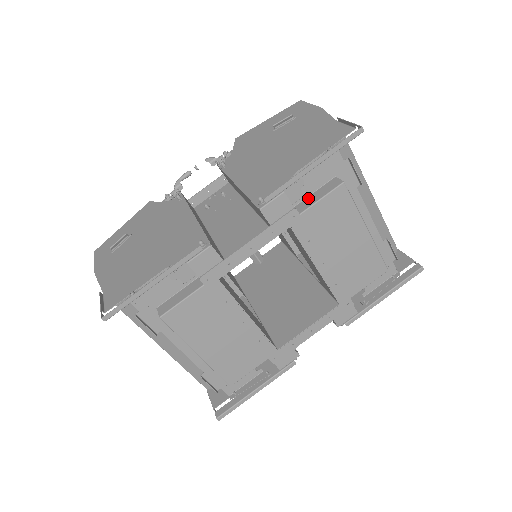
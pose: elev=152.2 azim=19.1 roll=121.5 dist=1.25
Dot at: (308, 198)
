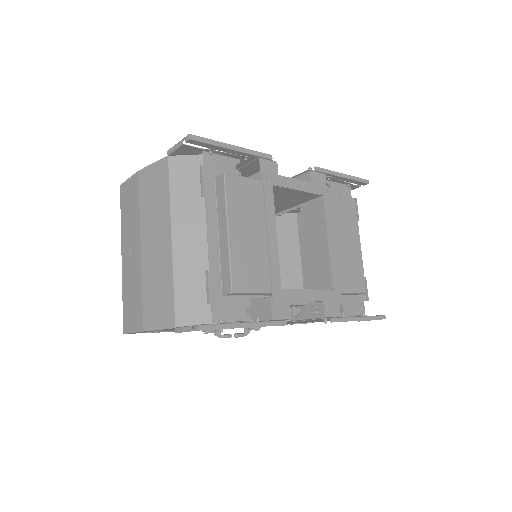
Dot at: occluded
